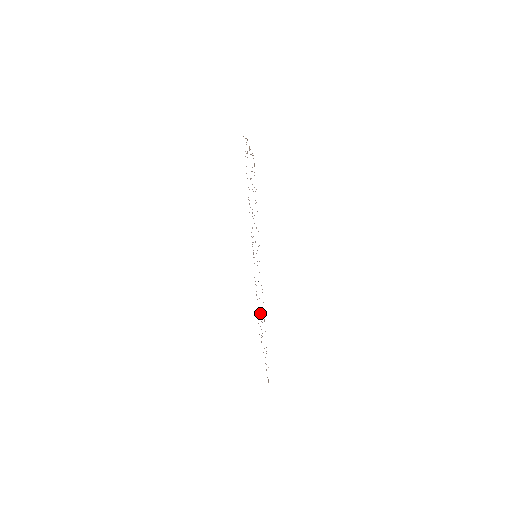
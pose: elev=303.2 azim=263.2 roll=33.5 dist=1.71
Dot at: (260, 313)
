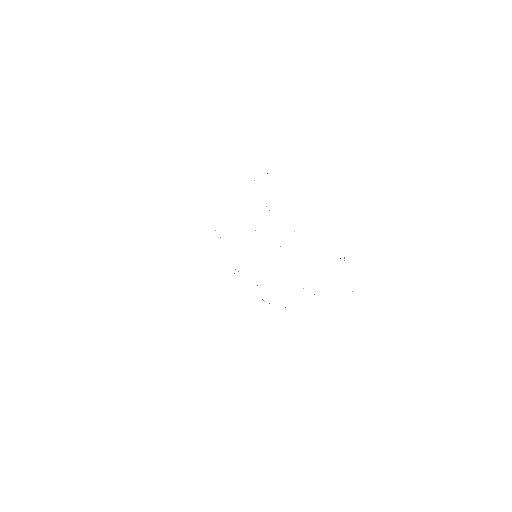
Dot at: occluded
